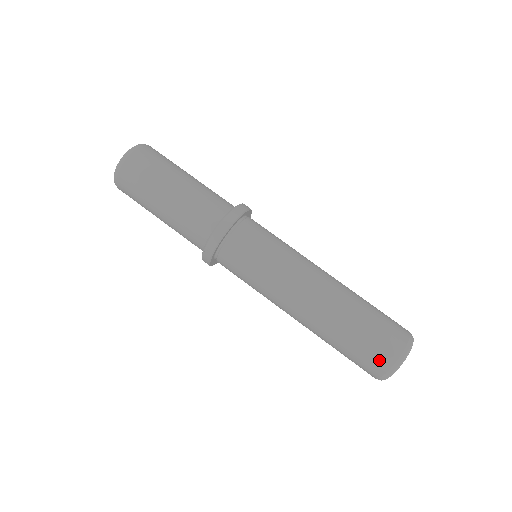
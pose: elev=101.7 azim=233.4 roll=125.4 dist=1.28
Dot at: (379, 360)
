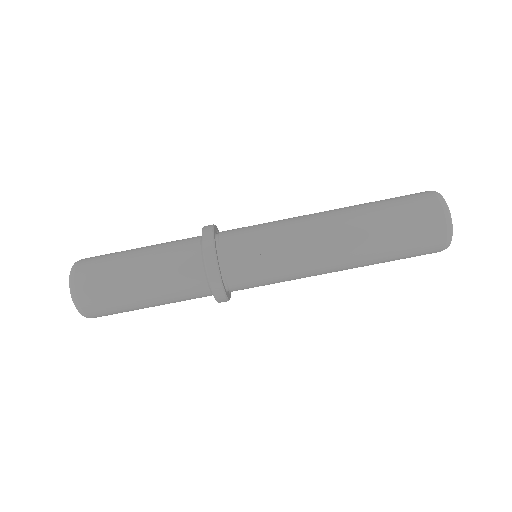
Dot at: (430, 251)
